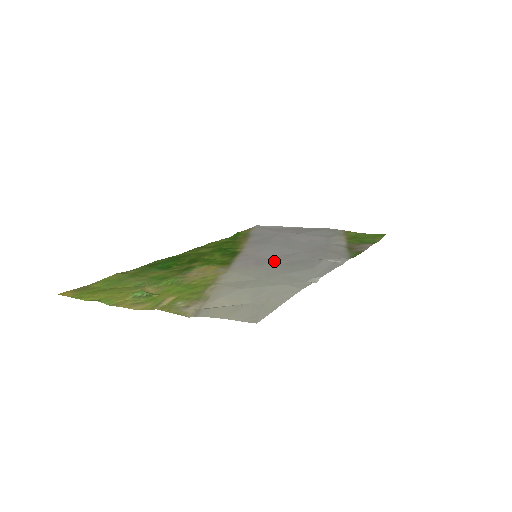
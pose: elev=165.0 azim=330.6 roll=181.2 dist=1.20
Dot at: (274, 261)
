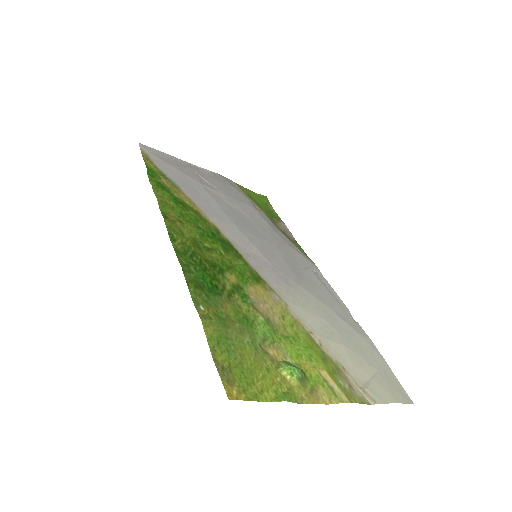
Dot at: (289, 275)
